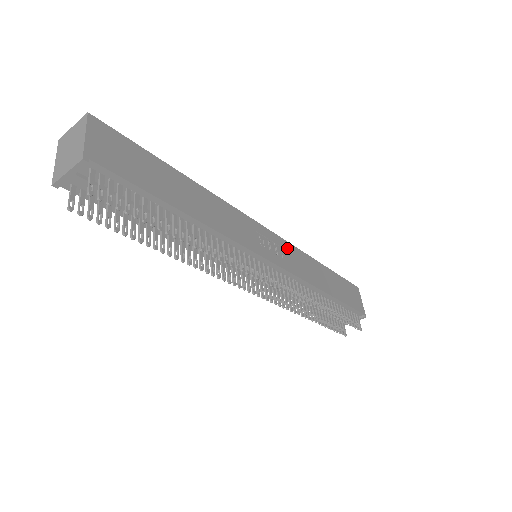
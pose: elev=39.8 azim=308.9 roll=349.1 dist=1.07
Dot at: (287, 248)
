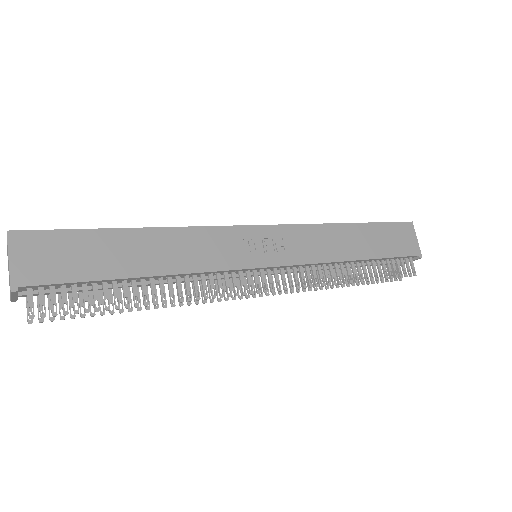
Dot at: (292, 234)
